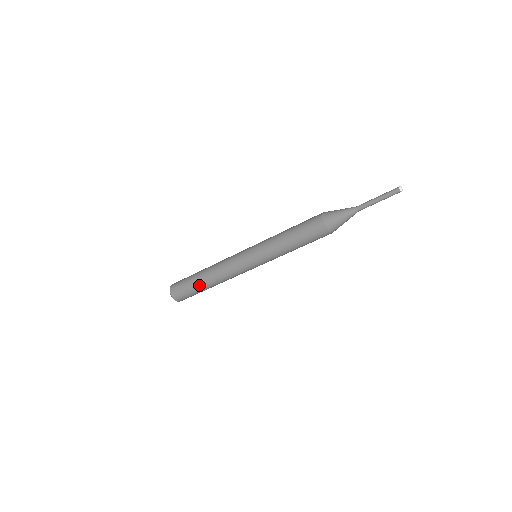
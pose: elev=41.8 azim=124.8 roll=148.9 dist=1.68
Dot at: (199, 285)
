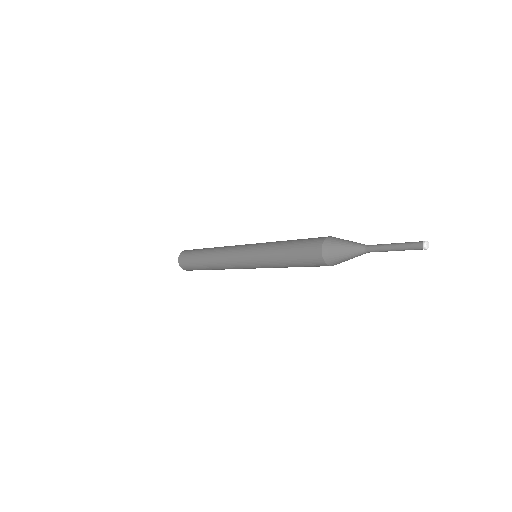
Dot at: occluded
